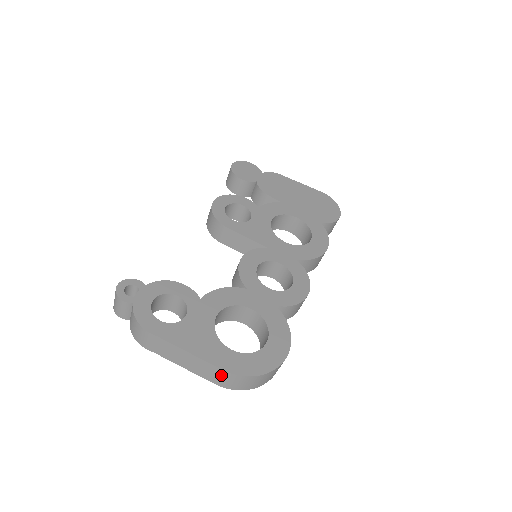
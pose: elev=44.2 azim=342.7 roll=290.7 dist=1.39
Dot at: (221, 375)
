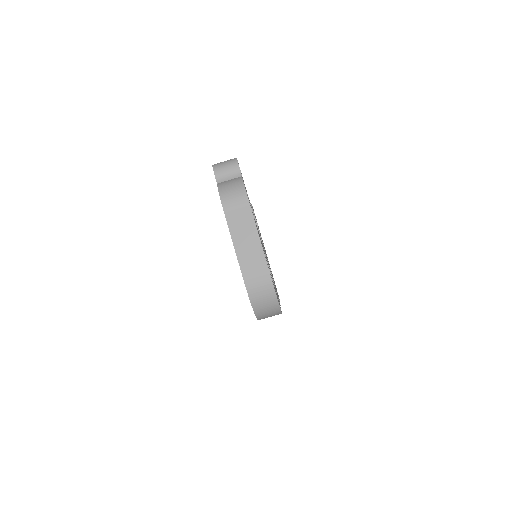
Dot at: (261, 273)
